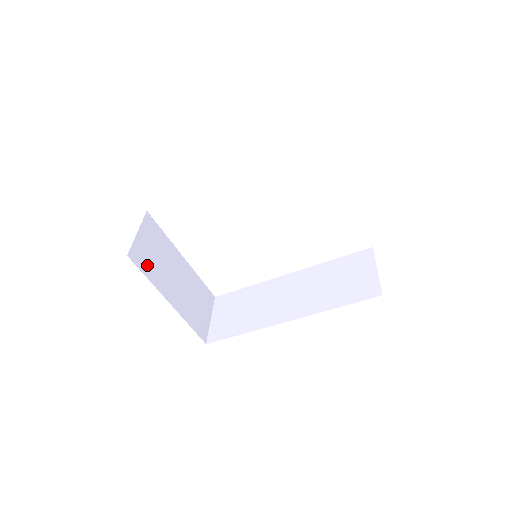
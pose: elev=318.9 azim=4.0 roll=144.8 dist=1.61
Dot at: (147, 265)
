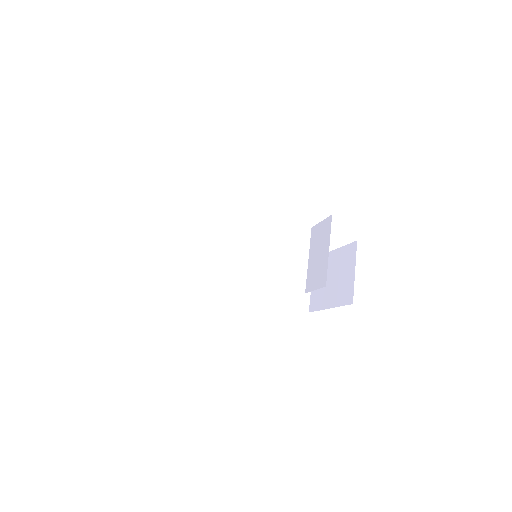
Dot at: occluded
